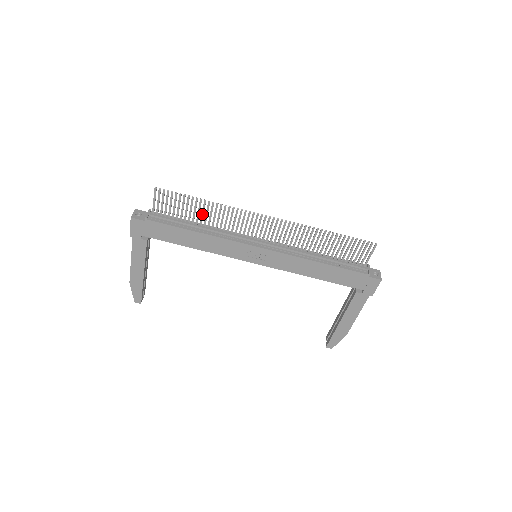
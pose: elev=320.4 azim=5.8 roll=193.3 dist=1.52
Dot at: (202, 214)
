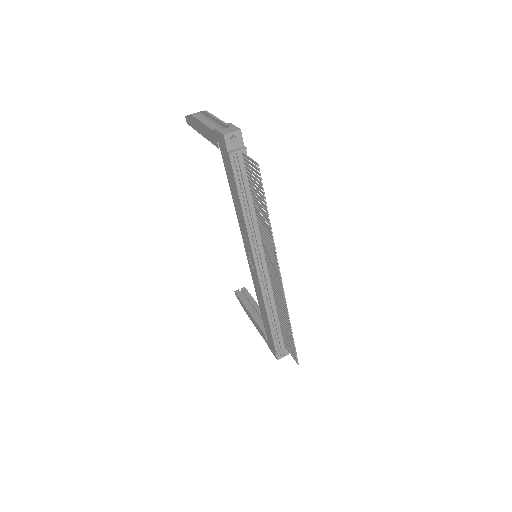
Dot at: (261, 212)
